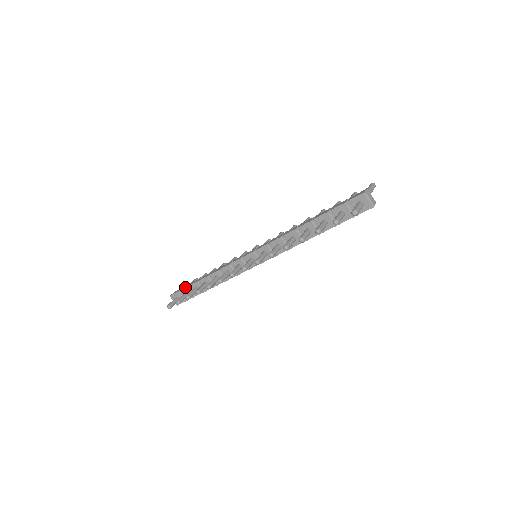
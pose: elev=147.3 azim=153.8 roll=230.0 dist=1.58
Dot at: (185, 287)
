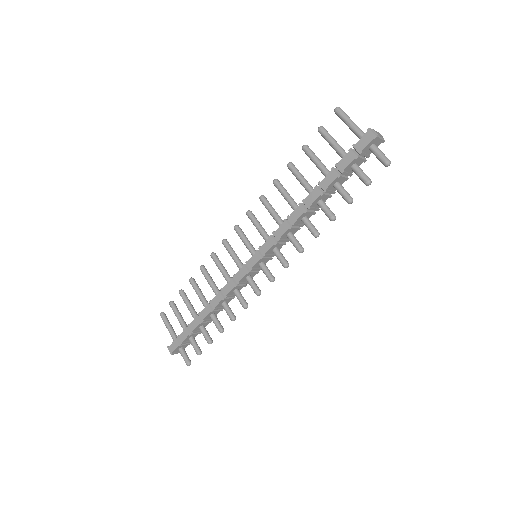
Dot at: (187, 336)
